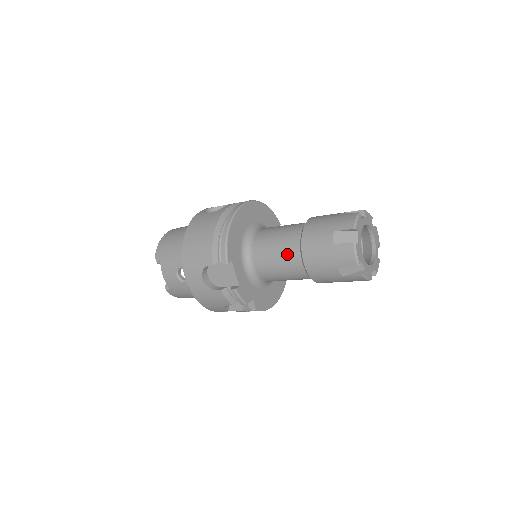
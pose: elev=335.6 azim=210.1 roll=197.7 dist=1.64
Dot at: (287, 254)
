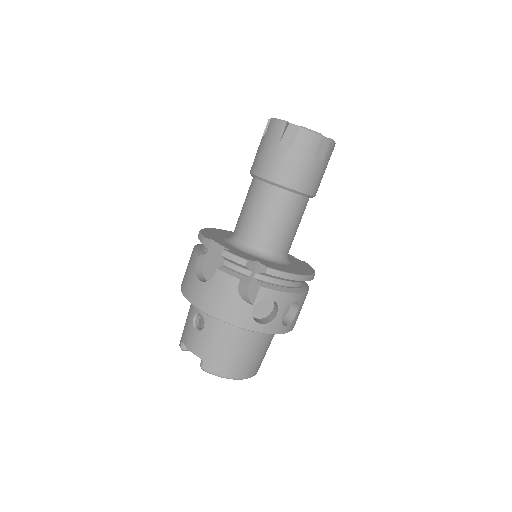
Dot at: (251, 195)
